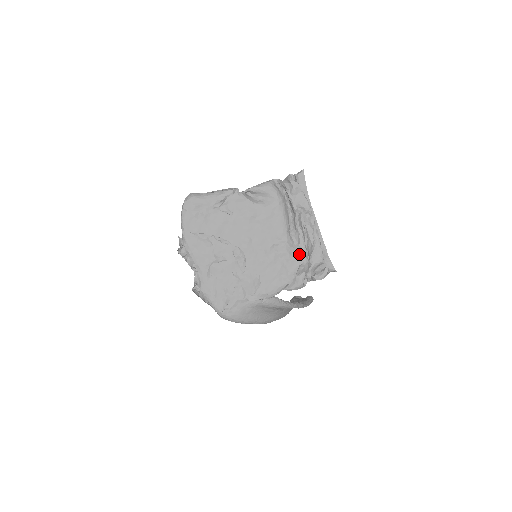
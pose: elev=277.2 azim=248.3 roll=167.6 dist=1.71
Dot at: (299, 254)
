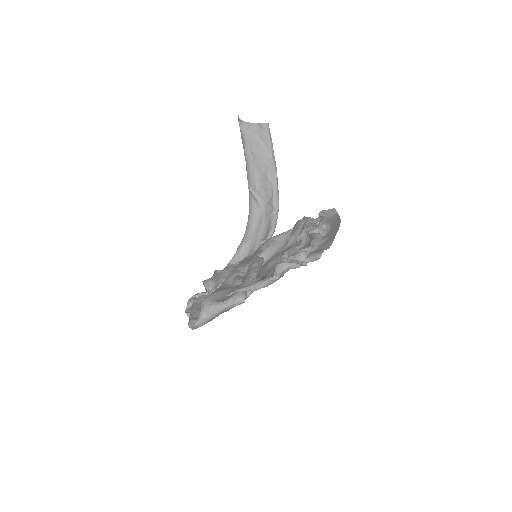
Dot at: (301, 238)
